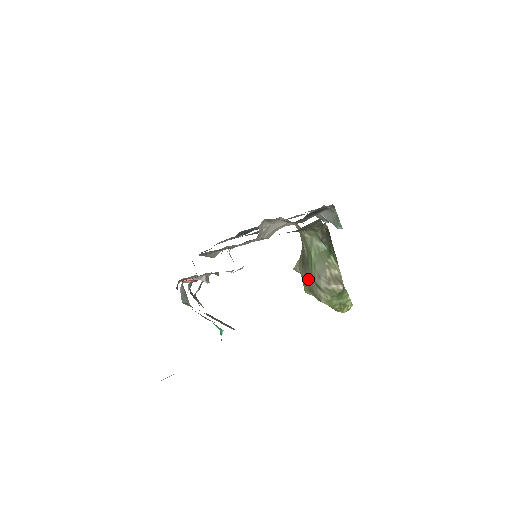
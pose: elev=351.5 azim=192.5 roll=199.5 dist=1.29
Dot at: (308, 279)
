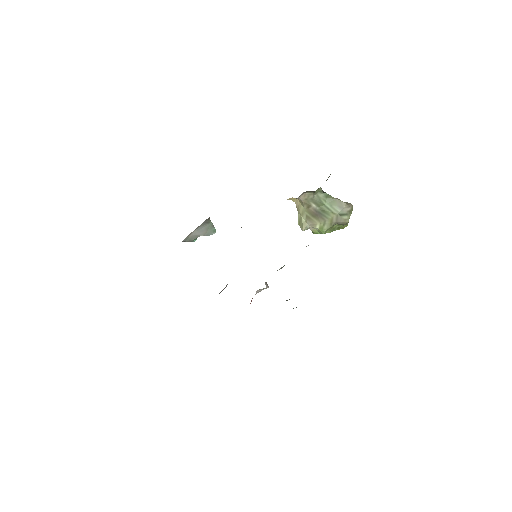
Dot at: (330, 219)
